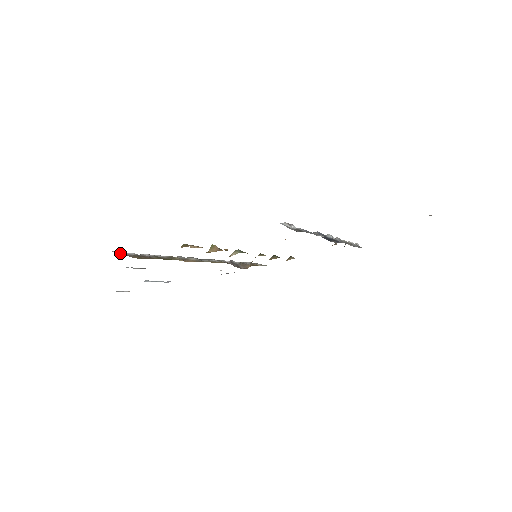
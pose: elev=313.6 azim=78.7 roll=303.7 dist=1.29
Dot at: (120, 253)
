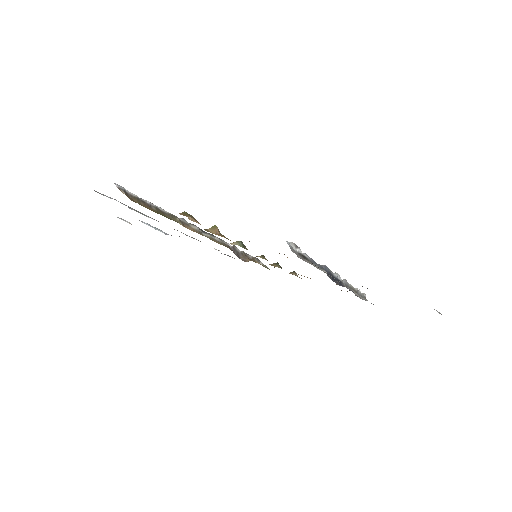
Dot at: (121, 188)
